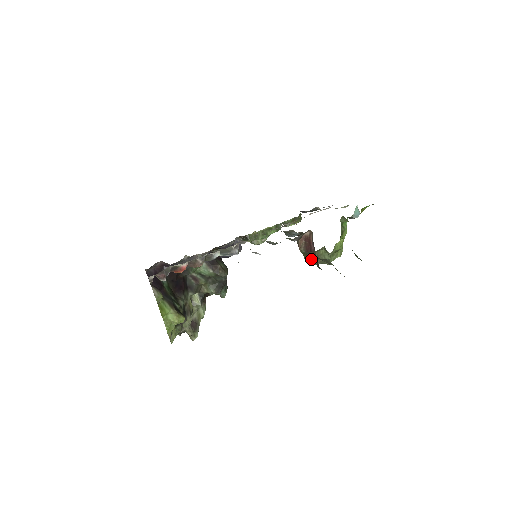
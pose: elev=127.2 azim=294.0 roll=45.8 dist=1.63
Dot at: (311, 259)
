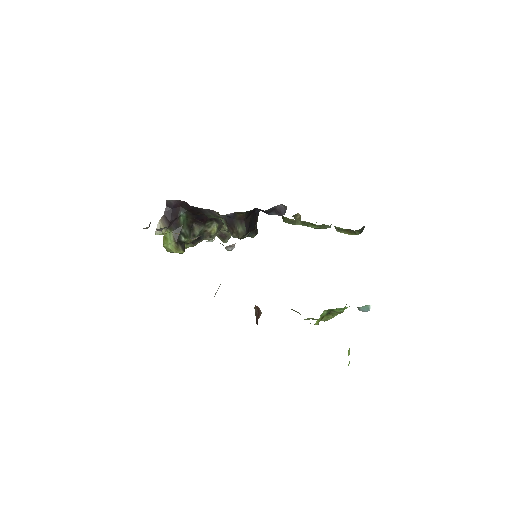
Dot at: occluded
